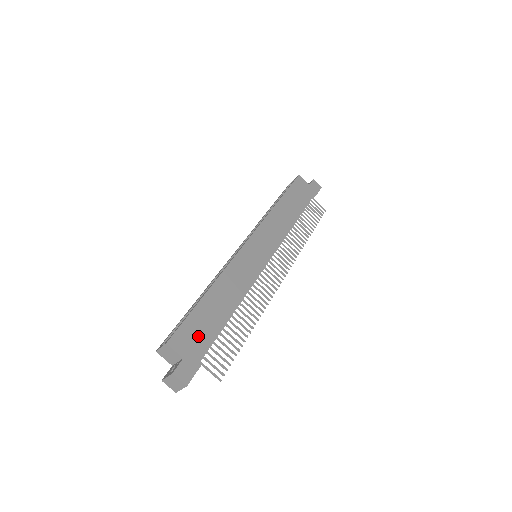
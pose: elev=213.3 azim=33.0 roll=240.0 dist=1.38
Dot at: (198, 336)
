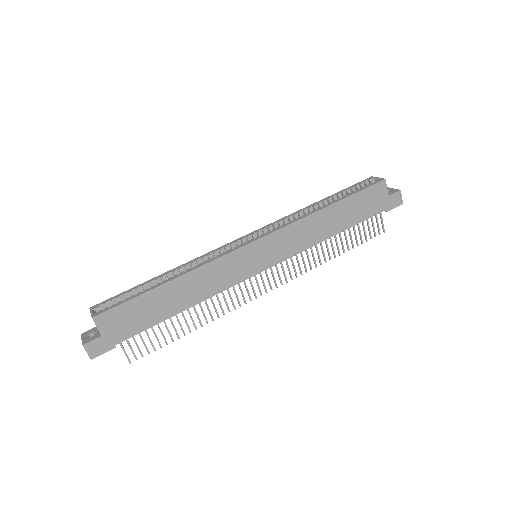
Dot at: (129, 321)
